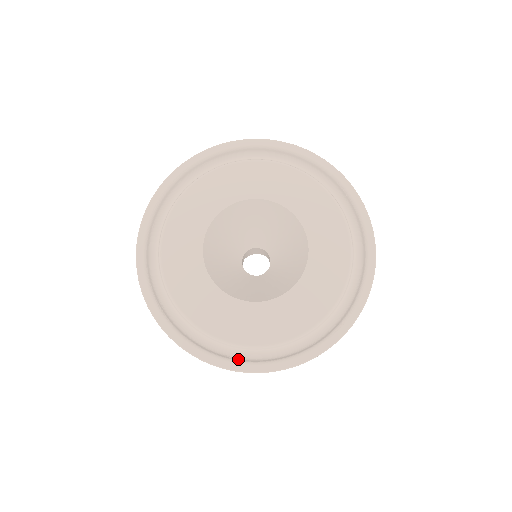
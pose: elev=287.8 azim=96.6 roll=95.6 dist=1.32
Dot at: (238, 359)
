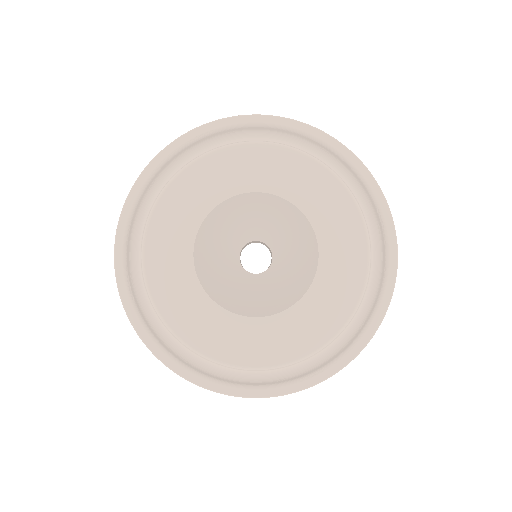
Dot at: (195, 368)
